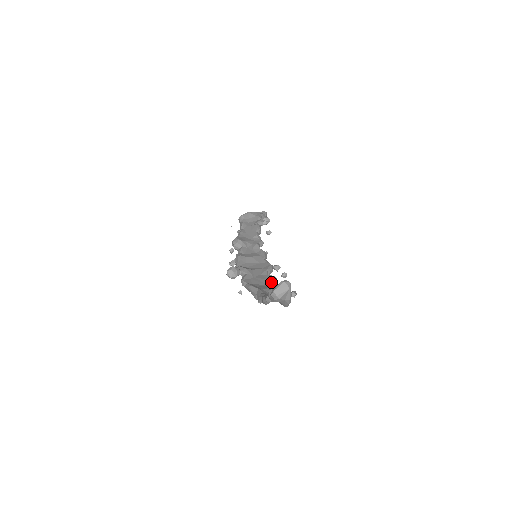
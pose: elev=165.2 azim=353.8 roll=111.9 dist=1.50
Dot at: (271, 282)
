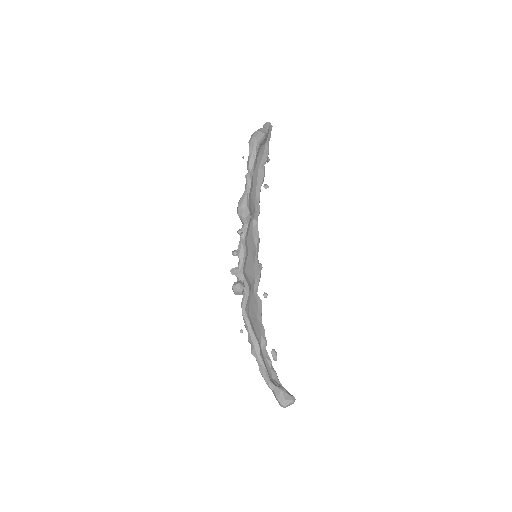
Dot at: (259, 313)
